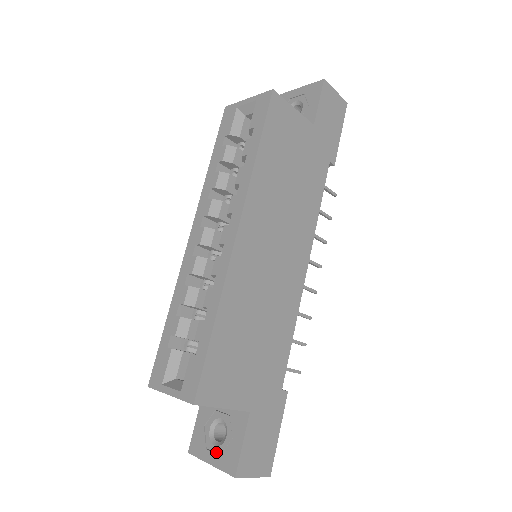
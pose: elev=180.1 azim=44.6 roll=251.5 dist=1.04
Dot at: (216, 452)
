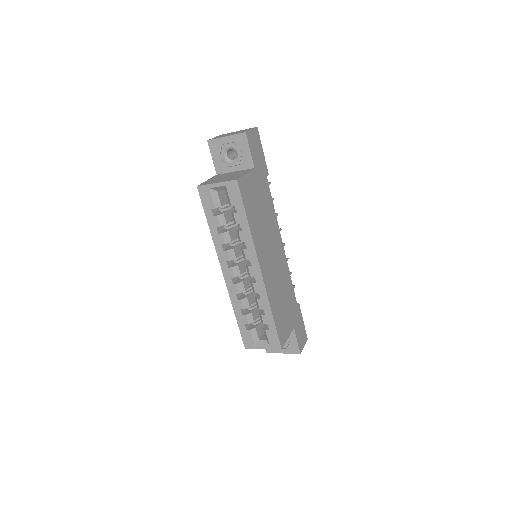
Dot at: (284, 348)
